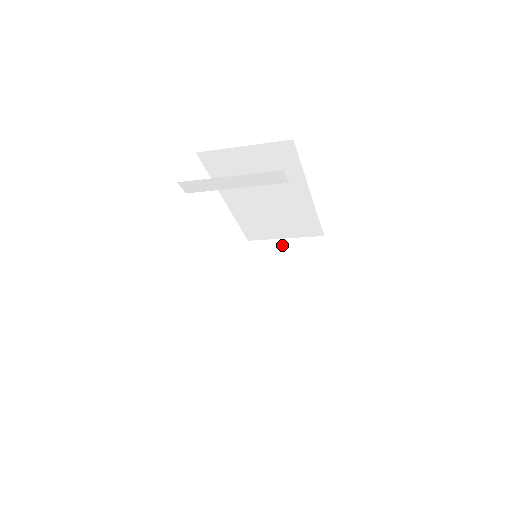
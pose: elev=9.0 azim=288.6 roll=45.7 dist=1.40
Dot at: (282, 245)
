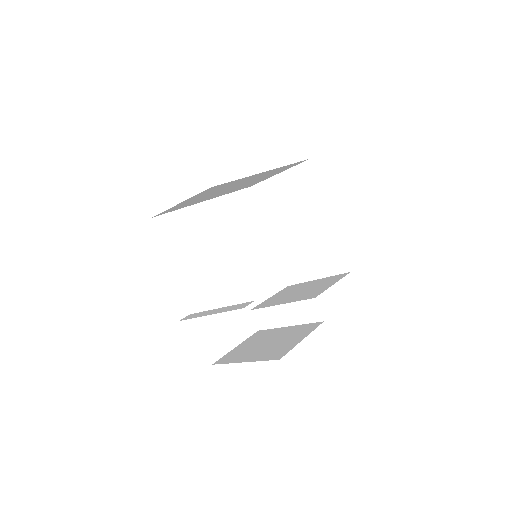
Dot at: (280, 182)
